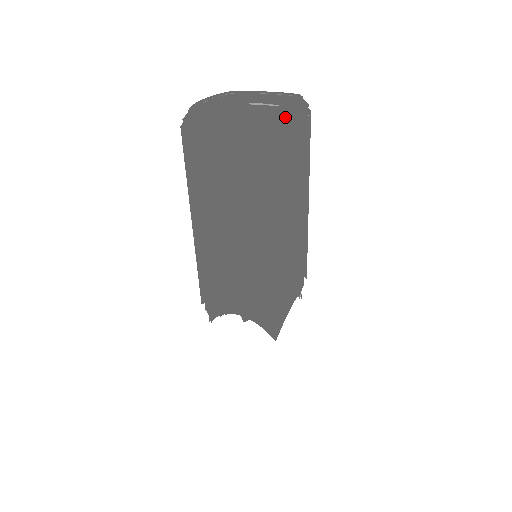
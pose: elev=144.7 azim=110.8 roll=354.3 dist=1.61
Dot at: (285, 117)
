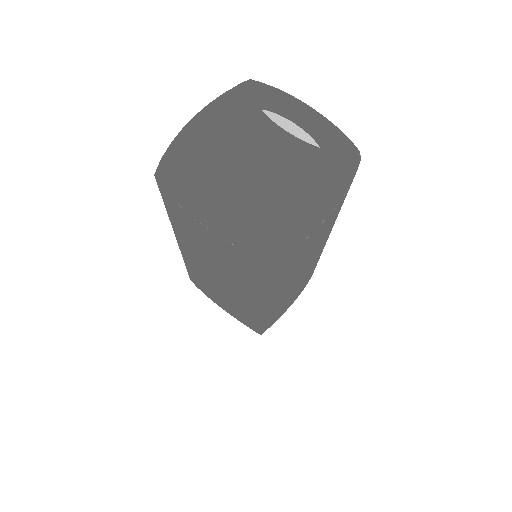
Dot at: (297, 231)
